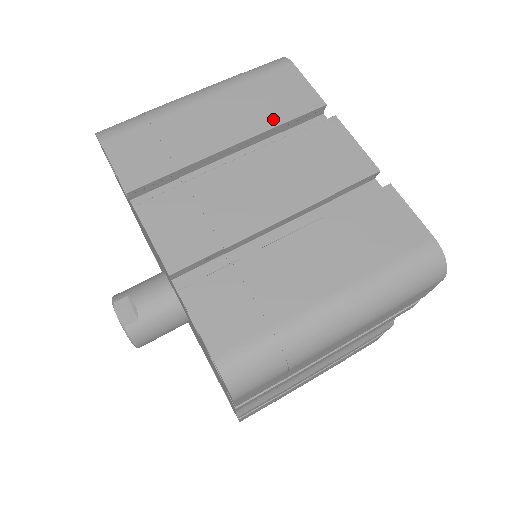
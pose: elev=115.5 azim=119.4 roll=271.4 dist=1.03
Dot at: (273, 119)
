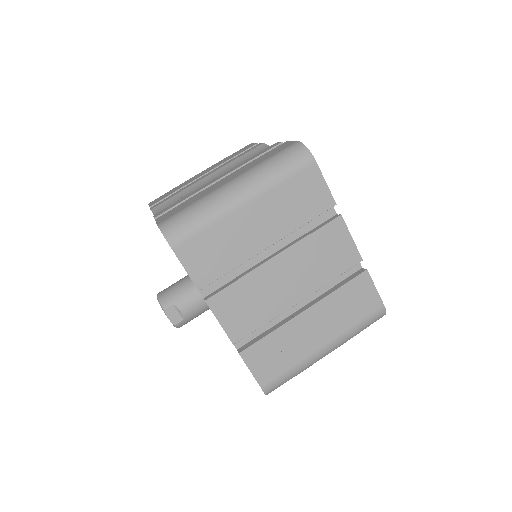
Dot at: (299, 221)
